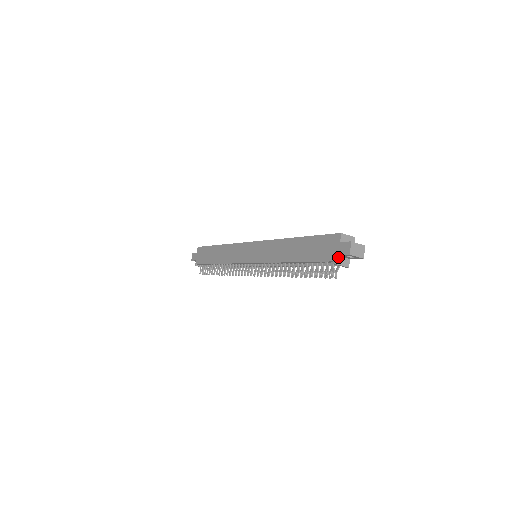
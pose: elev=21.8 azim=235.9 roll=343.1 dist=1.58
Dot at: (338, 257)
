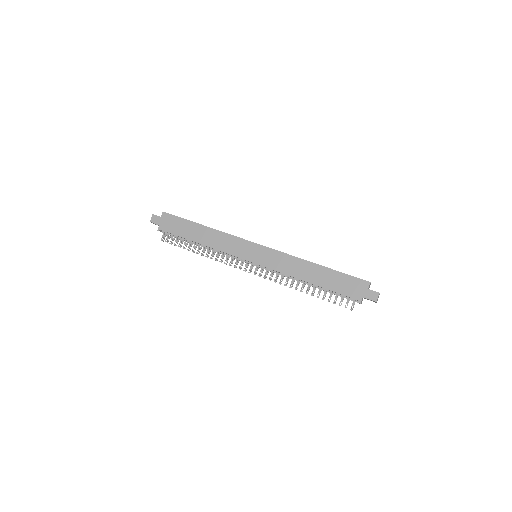
Dot at: (362, 298)
